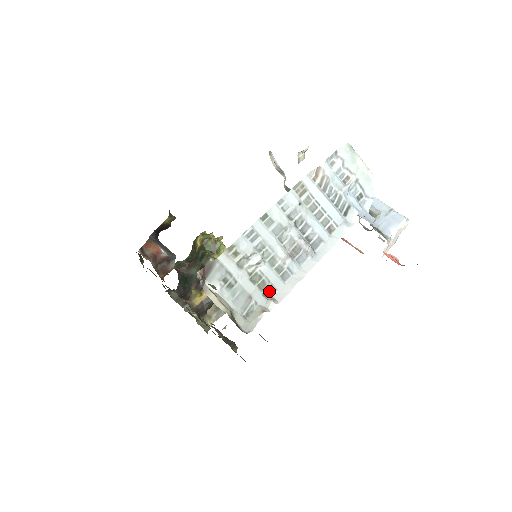
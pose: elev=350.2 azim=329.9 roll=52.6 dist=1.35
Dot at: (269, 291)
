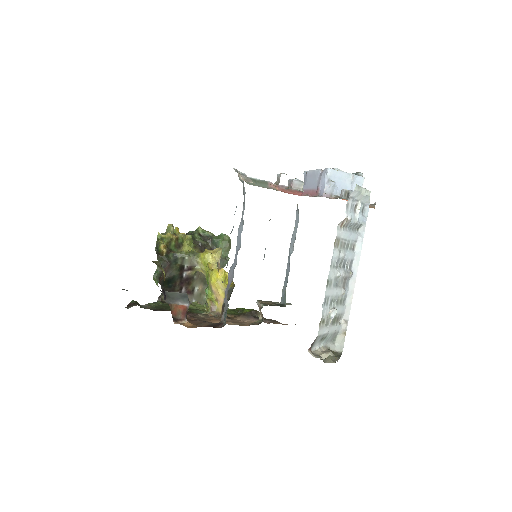
Dot at: (340, 318)
